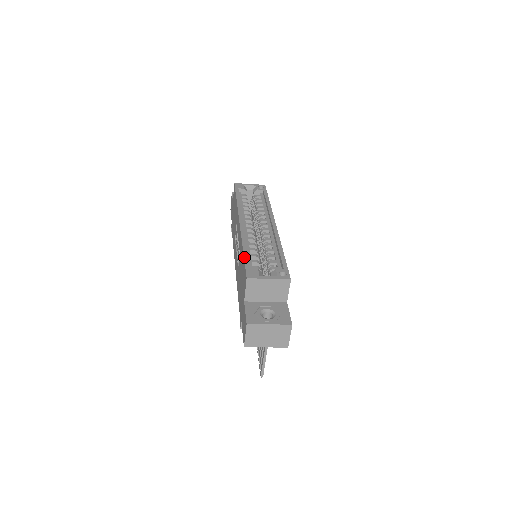
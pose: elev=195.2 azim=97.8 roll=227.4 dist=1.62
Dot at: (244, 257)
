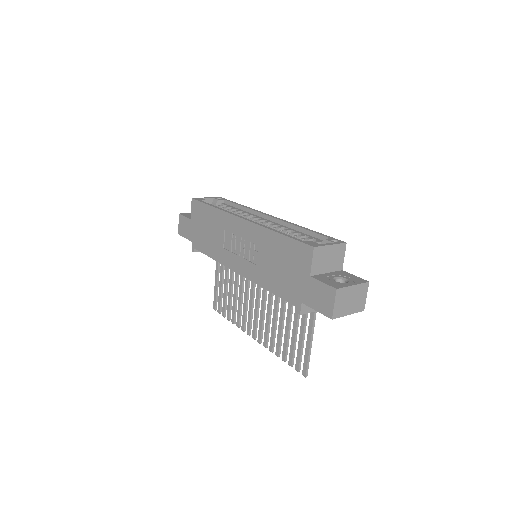
Dot at: (287, 236)
